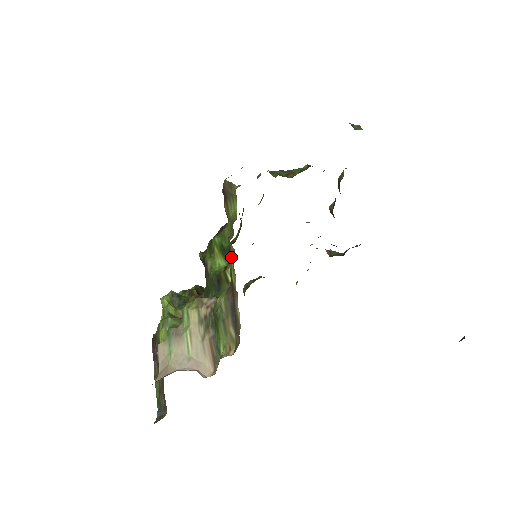
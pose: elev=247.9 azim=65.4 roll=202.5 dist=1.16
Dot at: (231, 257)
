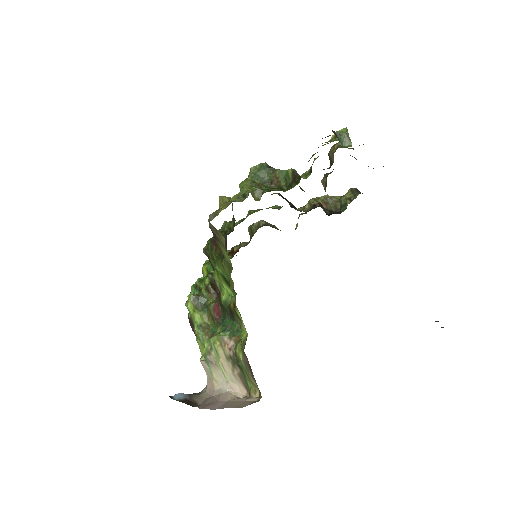
Dot at: occluded
